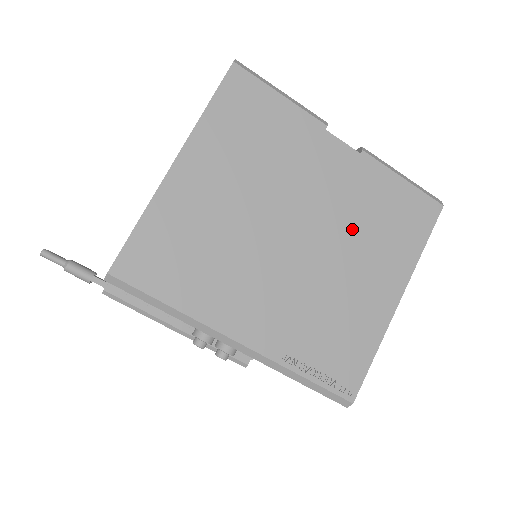
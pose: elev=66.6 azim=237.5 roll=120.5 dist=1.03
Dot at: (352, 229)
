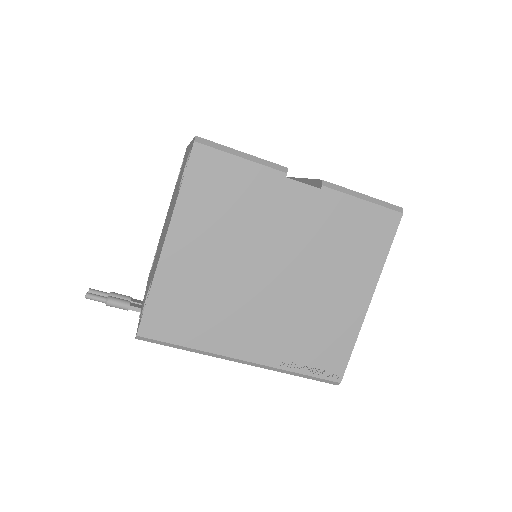
Dot at: (322, 255)
